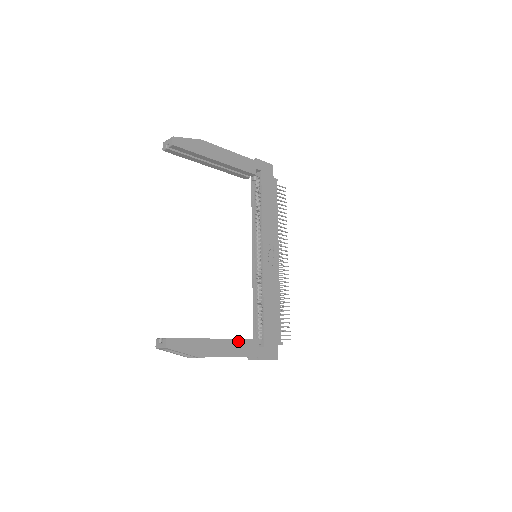
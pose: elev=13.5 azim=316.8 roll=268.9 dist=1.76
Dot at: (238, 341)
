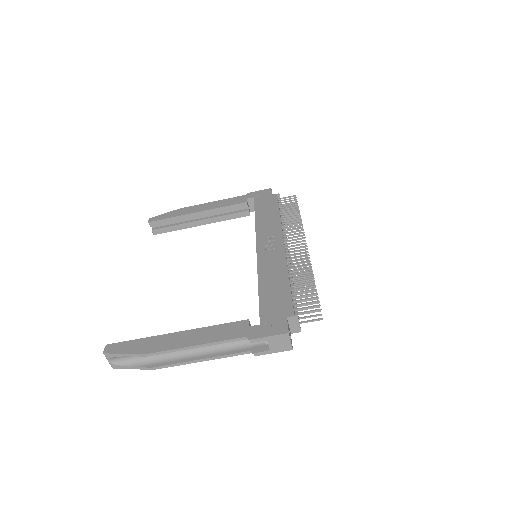
Dot at: (211, 328)
